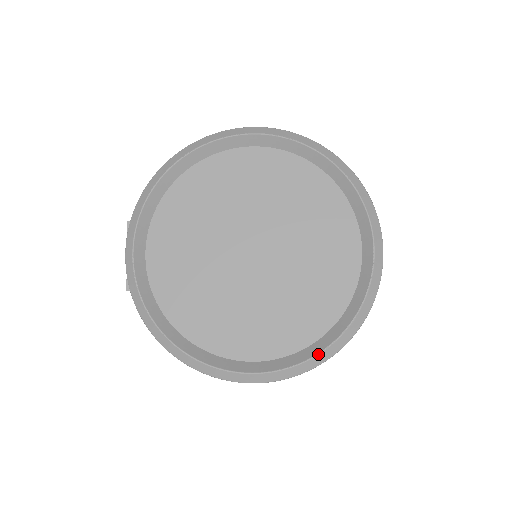
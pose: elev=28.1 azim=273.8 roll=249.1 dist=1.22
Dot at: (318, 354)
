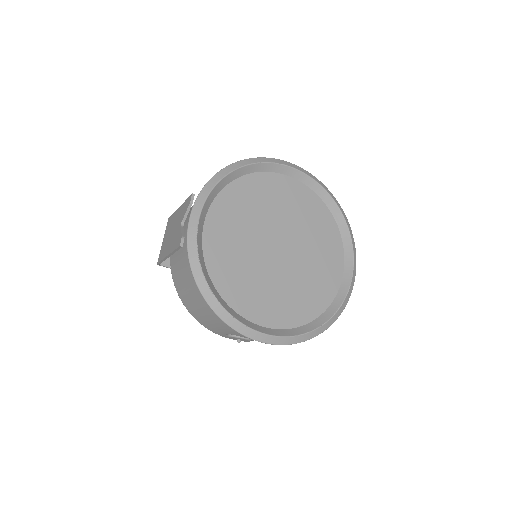
Dot at: (310, 332)
